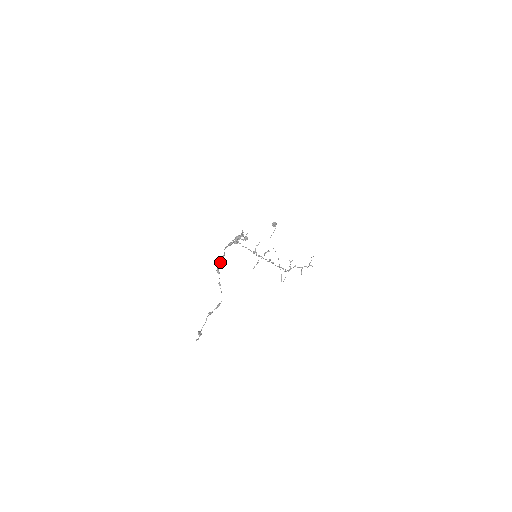
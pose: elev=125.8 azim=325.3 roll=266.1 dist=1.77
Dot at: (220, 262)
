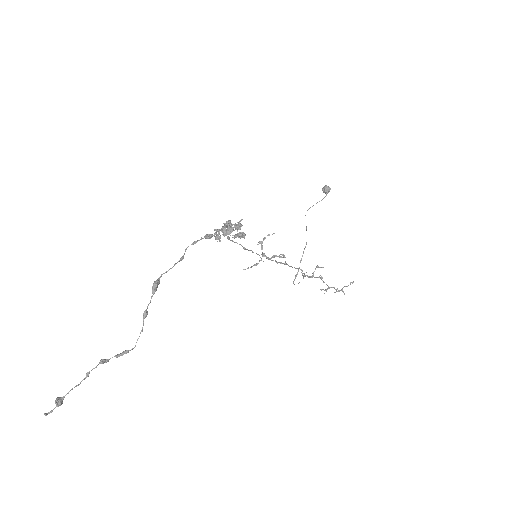
Dot at: (168, 270)
